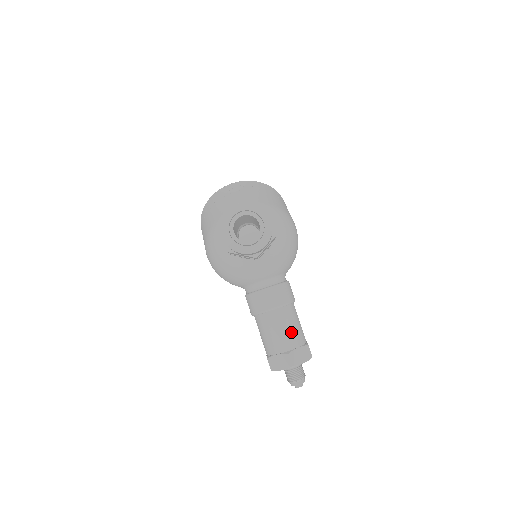
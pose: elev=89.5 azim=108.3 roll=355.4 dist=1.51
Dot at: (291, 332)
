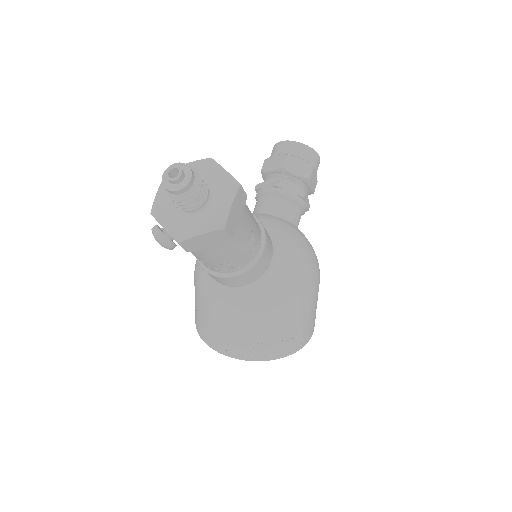
Dot at: occluded
